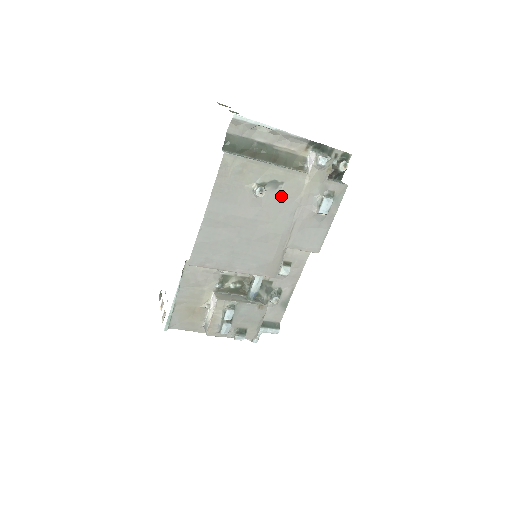
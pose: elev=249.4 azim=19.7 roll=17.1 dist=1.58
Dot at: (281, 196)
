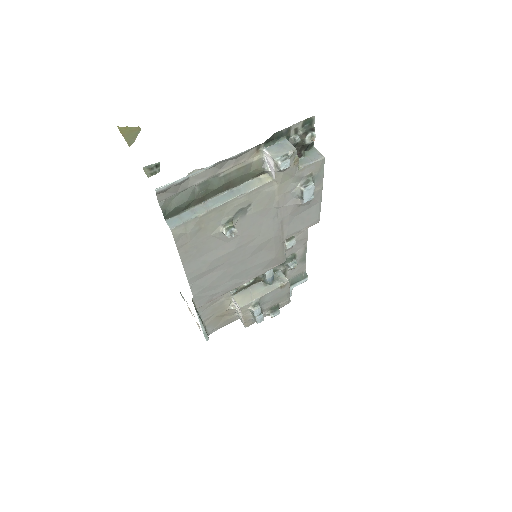
Dot at: (255, 215)
